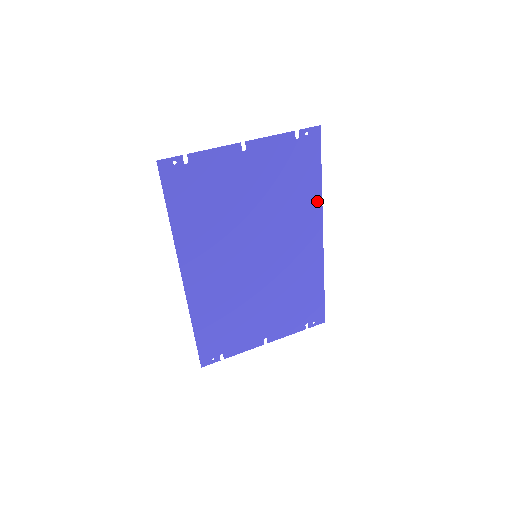
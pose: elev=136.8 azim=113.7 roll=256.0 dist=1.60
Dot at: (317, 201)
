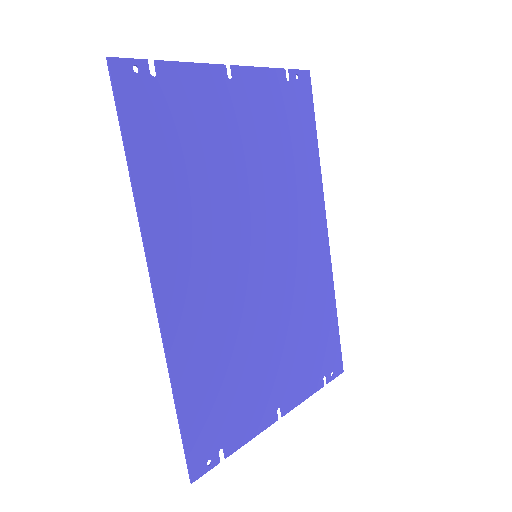
Dot at: (316, 177)
